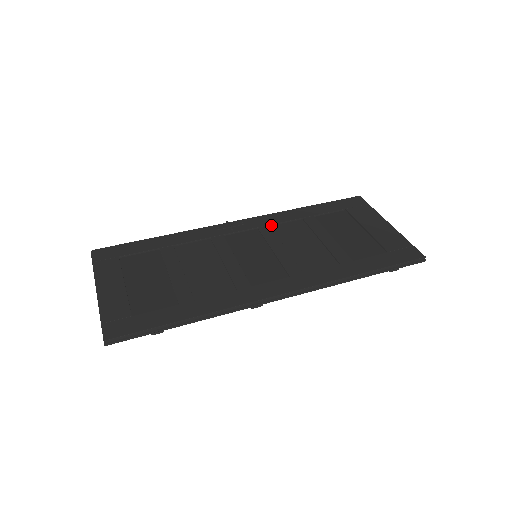
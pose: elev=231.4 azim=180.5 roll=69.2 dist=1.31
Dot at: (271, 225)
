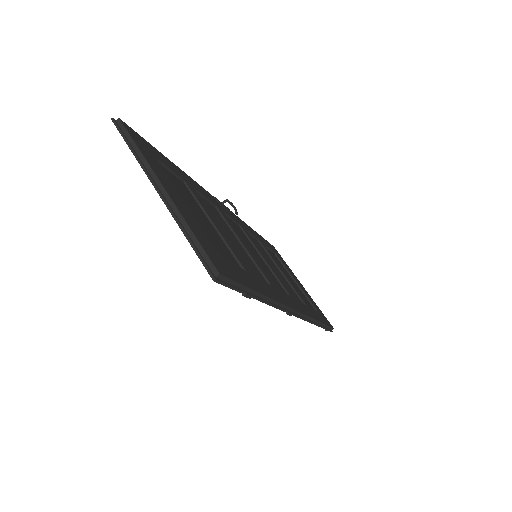
Dot at: (246, 230)
